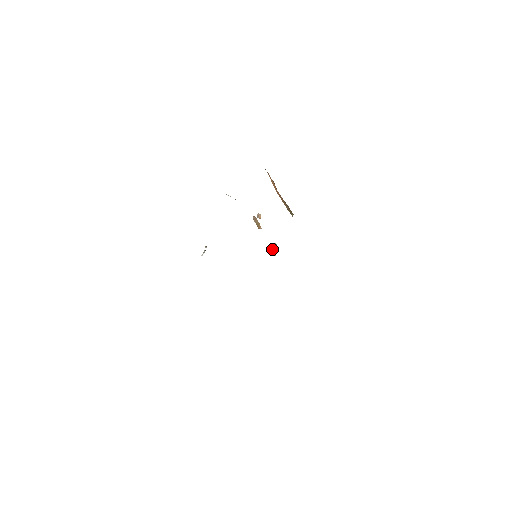
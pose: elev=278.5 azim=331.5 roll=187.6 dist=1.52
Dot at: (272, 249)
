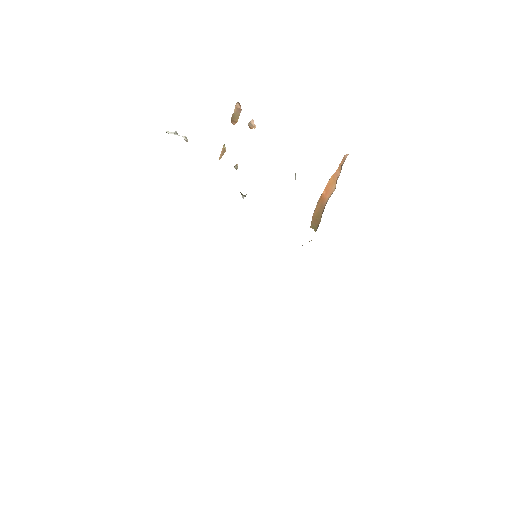
Dot at: (223, 153)
